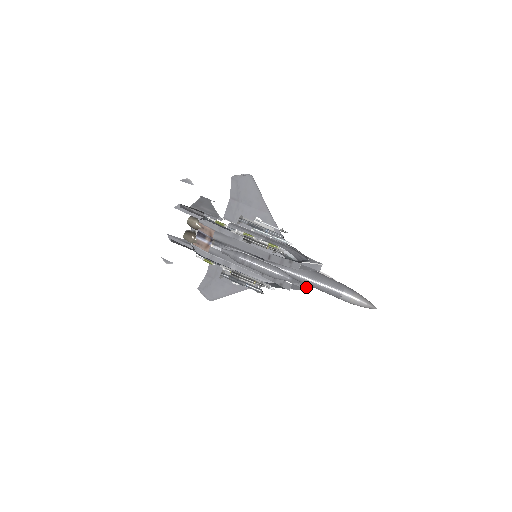
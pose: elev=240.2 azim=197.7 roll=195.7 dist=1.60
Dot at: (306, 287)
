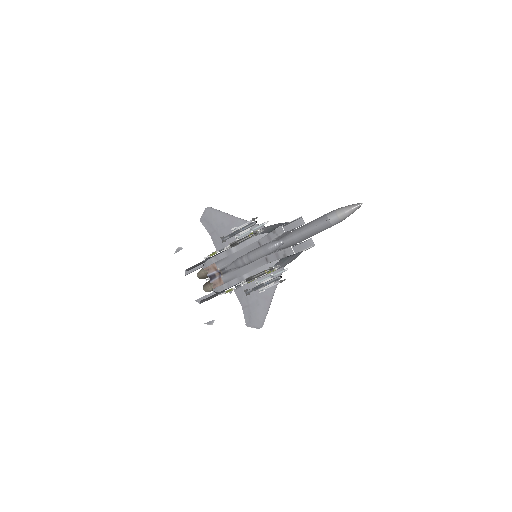
Dot at: (309, 245)
